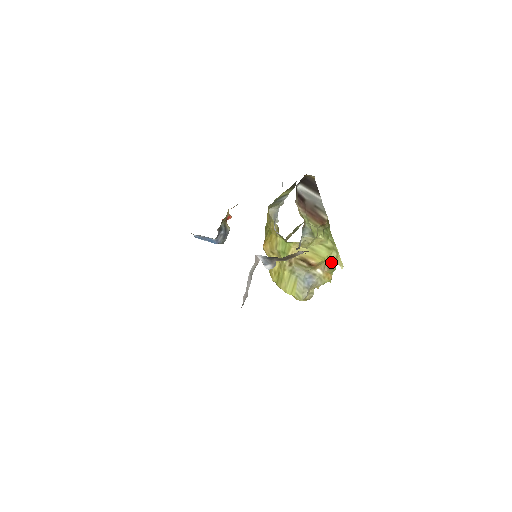
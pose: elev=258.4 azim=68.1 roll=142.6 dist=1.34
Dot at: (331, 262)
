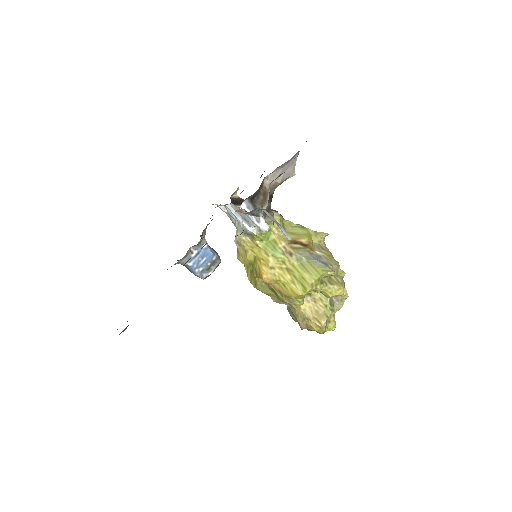
Dot at: (318, 241)
